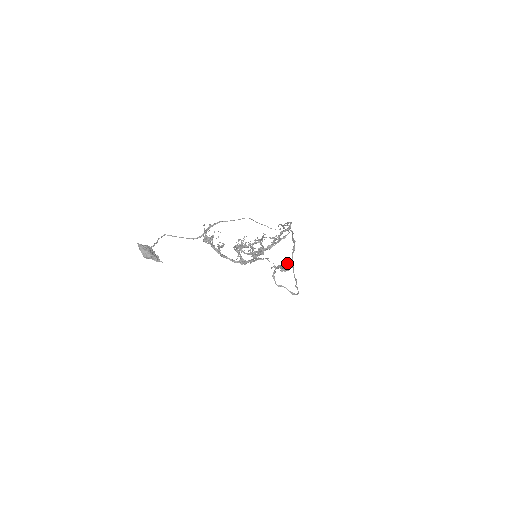
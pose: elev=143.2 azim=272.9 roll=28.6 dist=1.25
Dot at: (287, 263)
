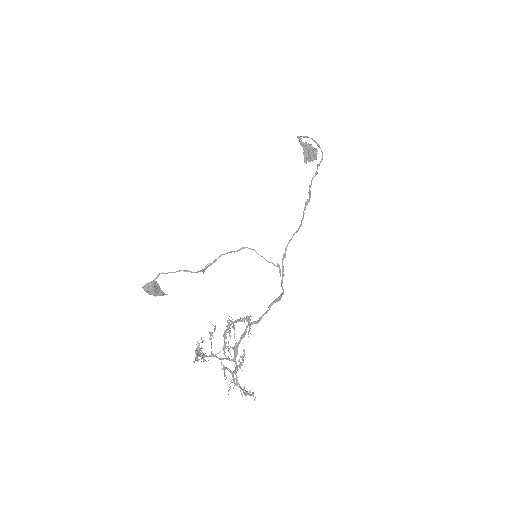
Dot at: (312, 151)
